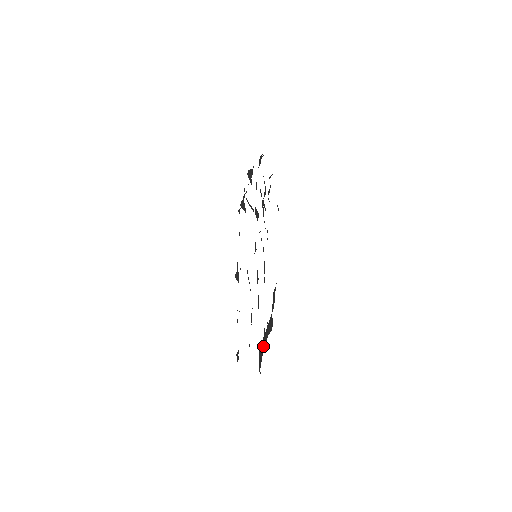
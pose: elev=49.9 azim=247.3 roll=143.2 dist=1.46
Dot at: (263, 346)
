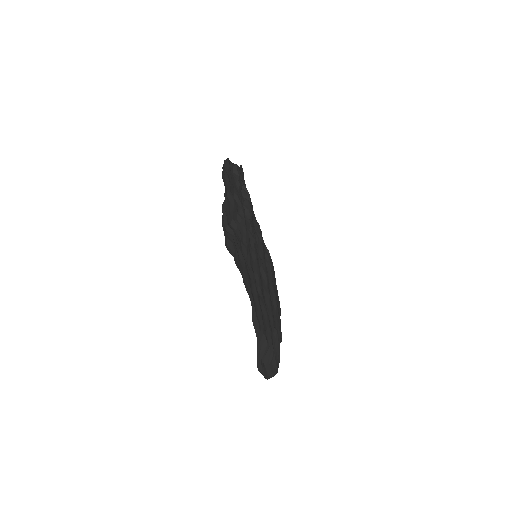
Dot at: (268, 355)
